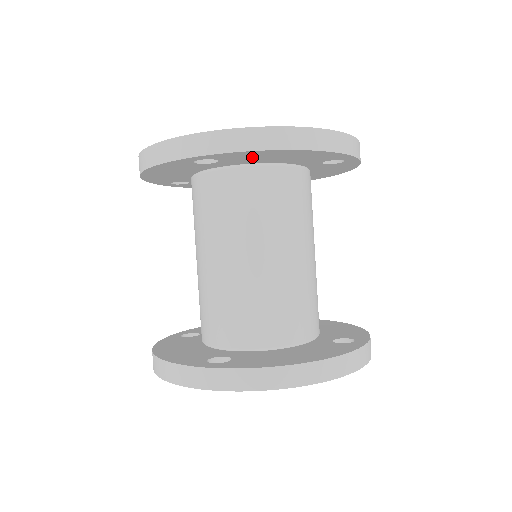
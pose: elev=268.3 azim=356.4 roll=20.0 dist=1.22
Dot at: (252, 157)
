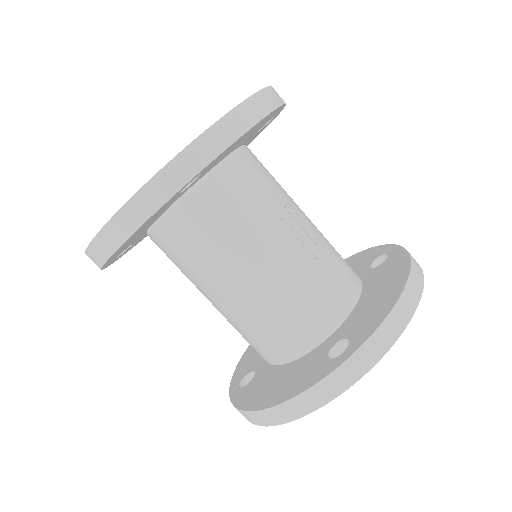
Dot at: (126, 246)
